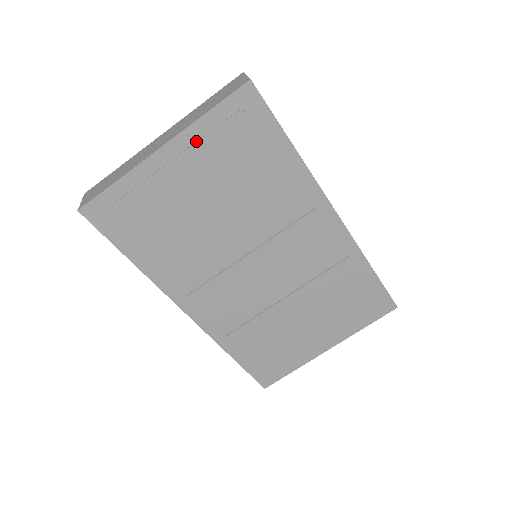
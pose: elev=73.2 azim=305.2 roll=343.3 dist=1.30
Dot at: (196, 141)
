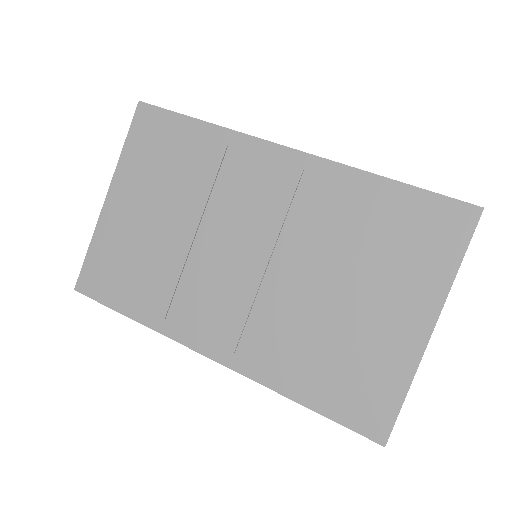
Dot at: (127, 174)
